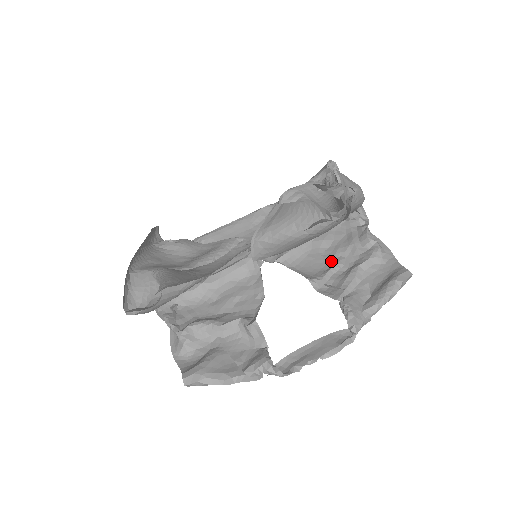
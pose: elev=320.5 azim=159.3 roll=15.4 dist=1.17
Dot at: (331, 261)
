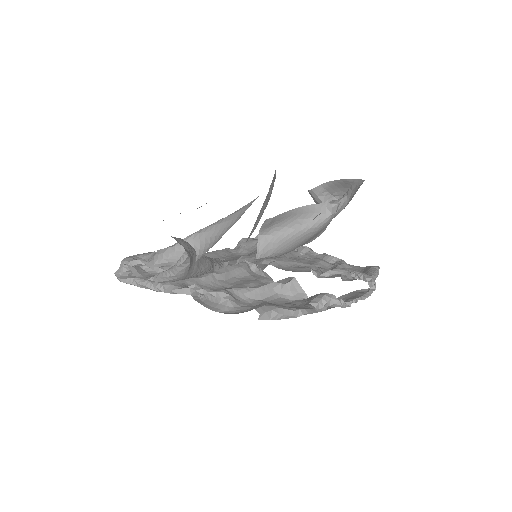
Dot at: occluded
